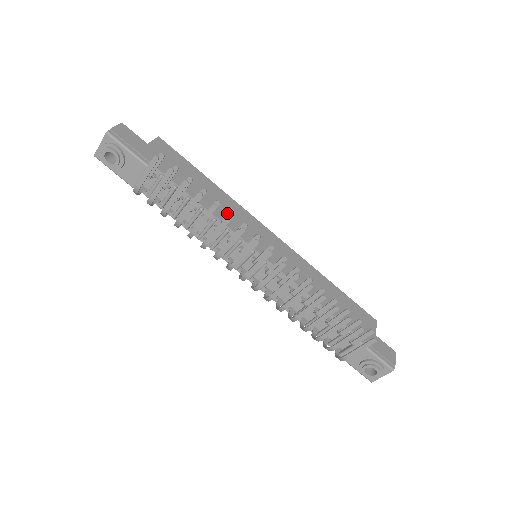
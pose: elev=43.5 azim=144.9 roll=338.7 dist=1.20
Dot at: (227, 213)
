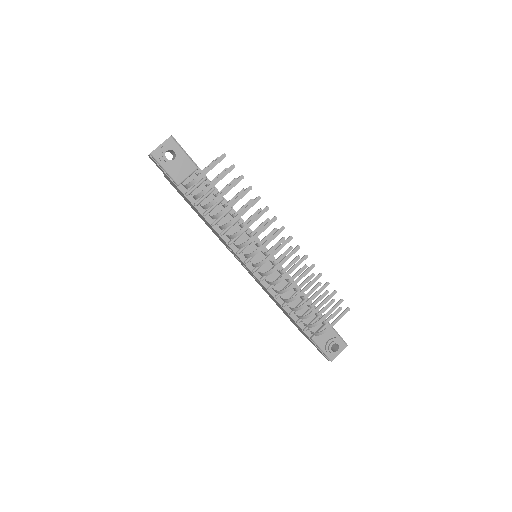
Dot at: occluded
